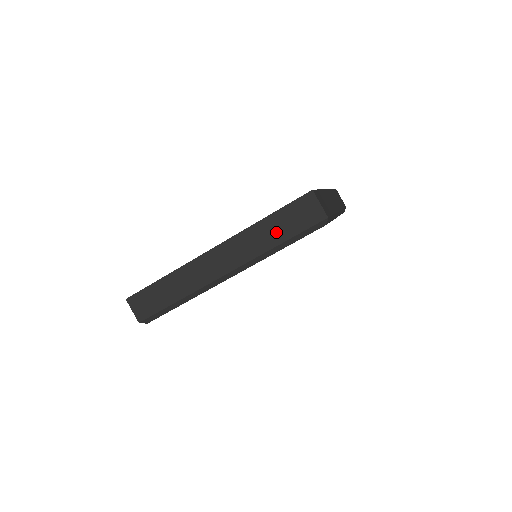
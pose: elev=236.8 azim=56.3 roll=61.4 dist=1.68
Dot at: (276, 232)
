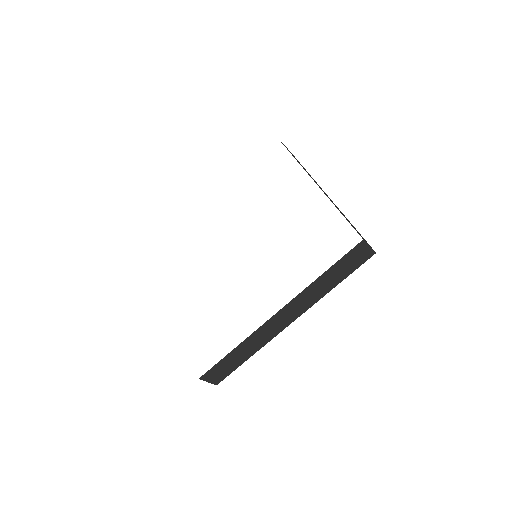
Dot at: (333, 279)
